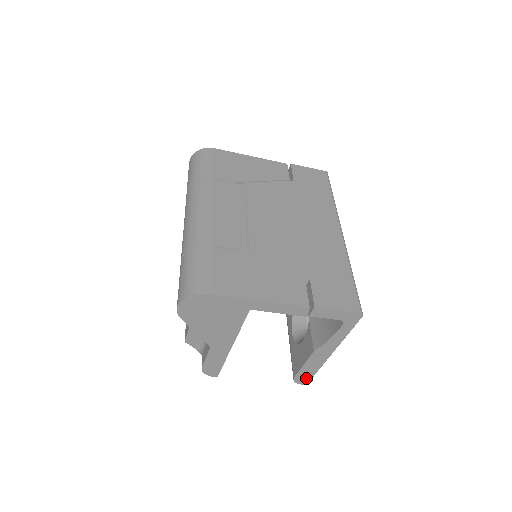
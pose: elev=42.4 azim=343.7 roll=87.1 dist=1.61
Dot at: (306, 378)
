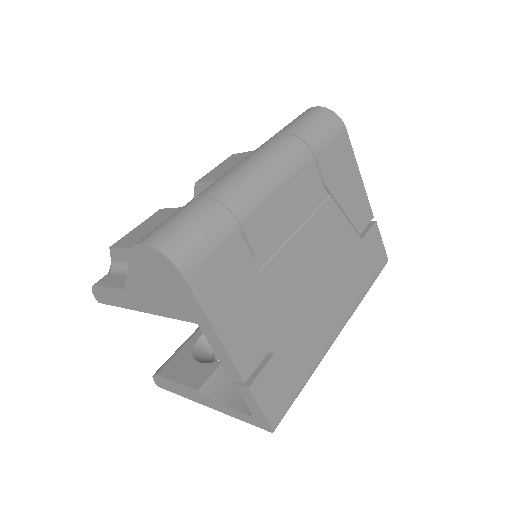
Dot at: (165, 385)
